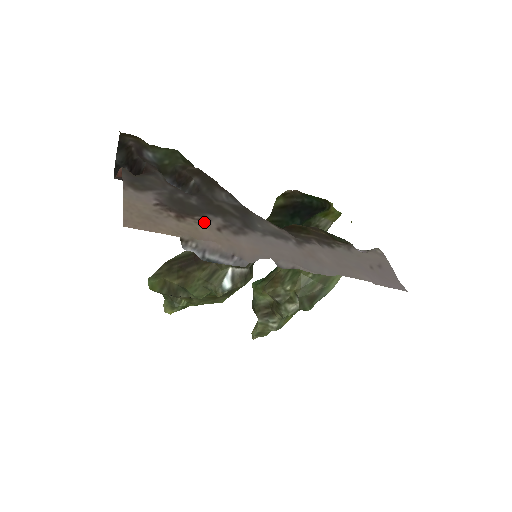
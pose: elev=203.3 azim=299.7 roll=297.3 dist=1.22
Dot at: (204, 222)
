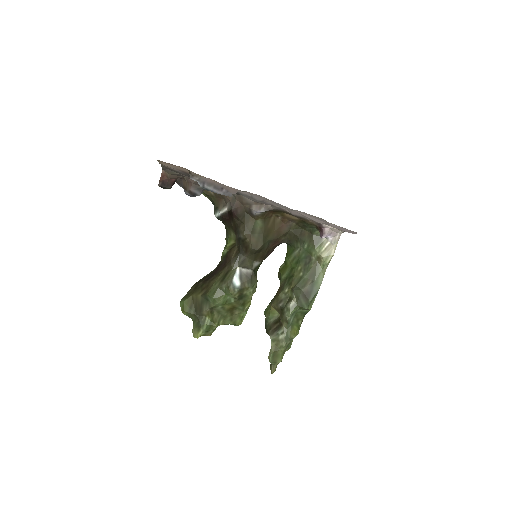
Dot at: occluded
